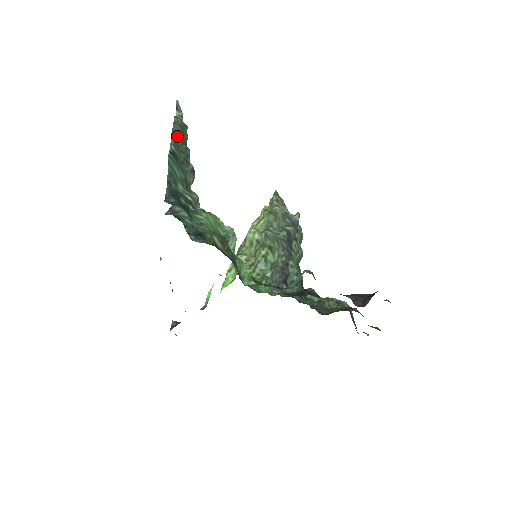
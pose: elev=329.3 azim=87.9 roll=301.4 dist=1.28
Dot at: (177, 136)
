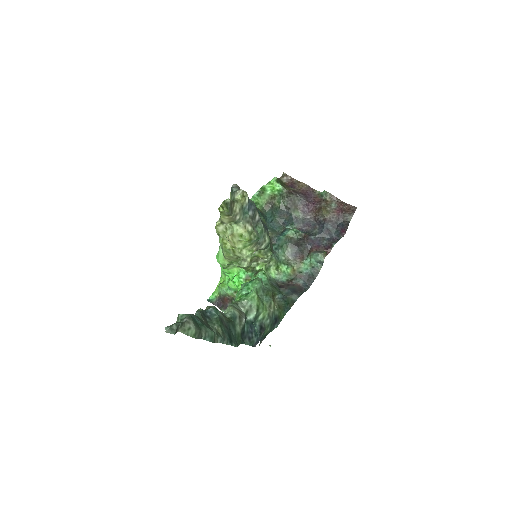
Dot at: (214, 335)
